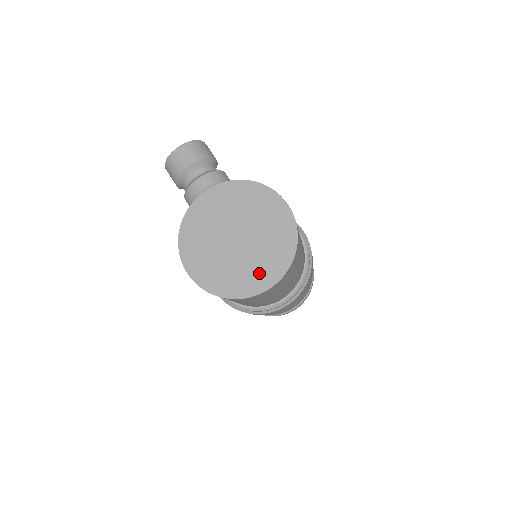
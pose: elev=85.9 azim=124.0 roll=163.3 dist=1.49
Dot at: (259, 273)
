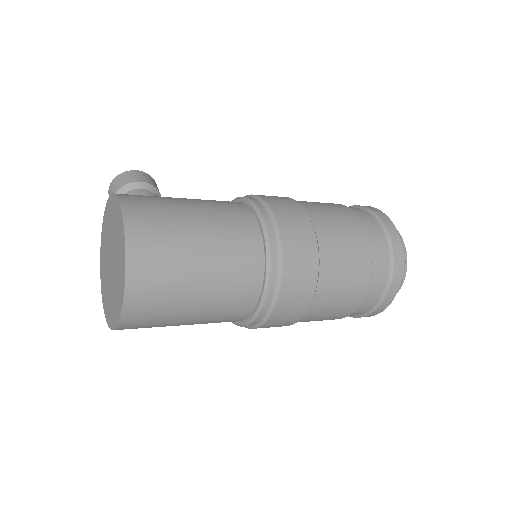
Dot at: (118, 294)
